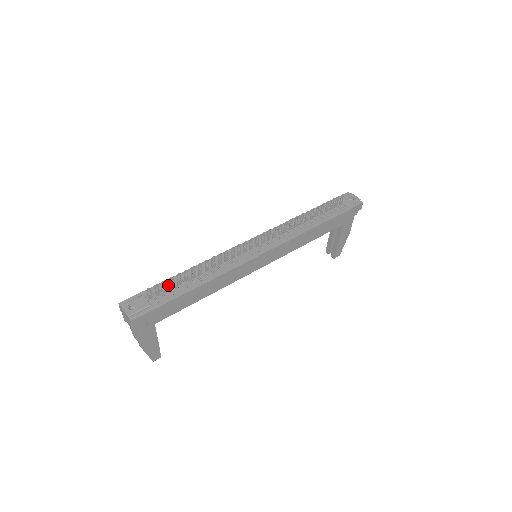
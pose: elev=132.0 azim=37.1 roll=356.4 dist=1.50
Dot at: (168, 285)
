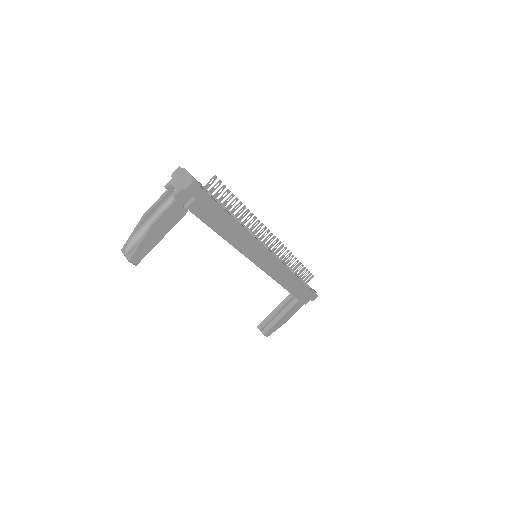
Dot at: occluded
